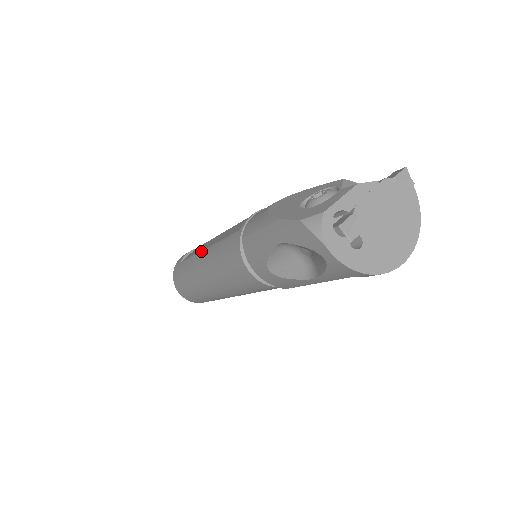
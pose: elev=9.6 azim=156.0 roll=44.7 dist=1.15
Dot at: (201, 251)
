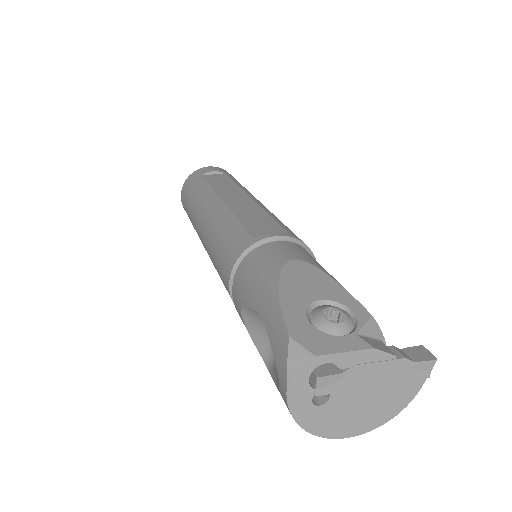
Dot at: (219, 197)
